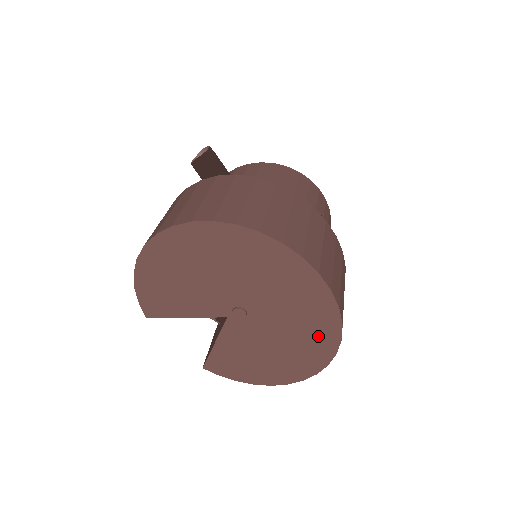
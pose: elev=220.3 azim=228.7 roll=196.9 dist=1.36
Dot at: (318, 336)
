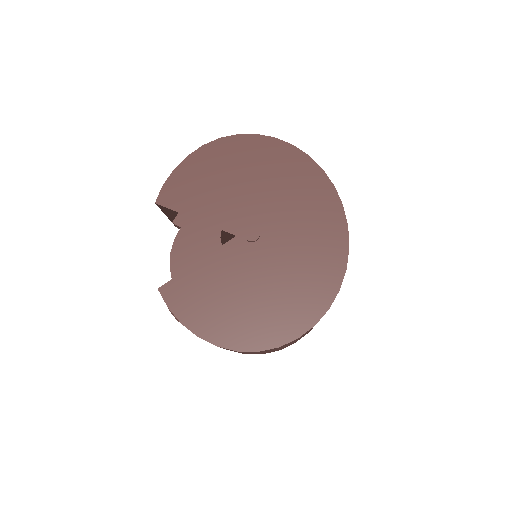
Dot at: (309, 294)
